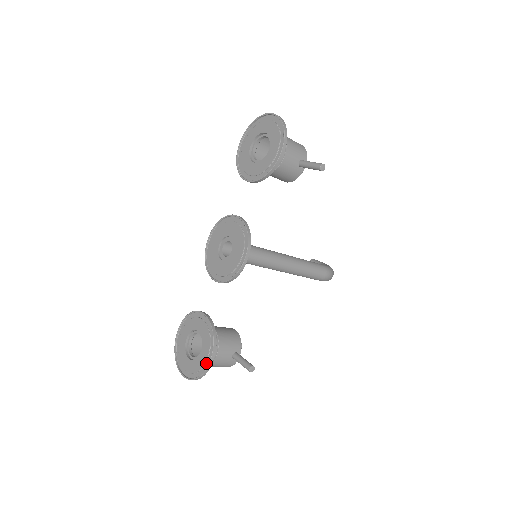
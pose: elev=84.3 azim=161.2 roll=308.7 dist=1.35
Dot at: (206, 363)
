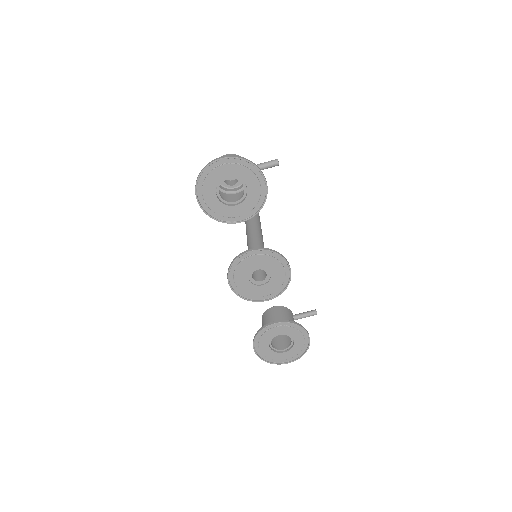
Dot at: (305, 341)
